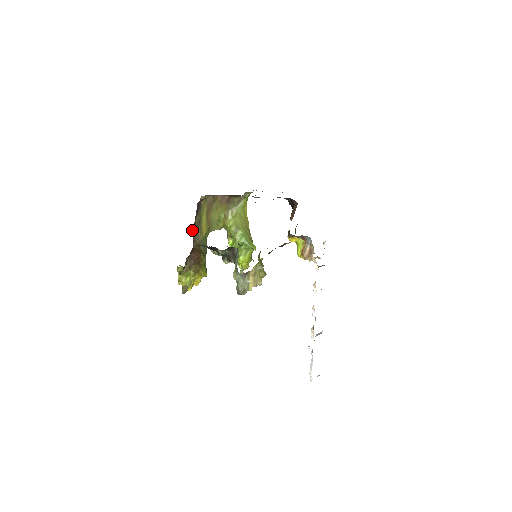
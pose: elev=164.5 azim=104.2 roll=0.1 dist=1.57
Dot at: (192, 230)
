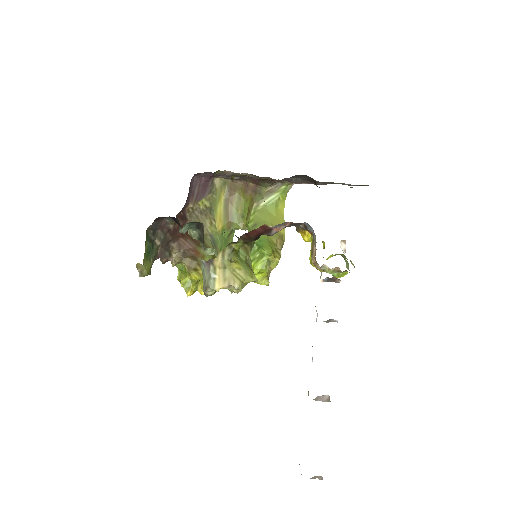
Dot at: (188, 211)
